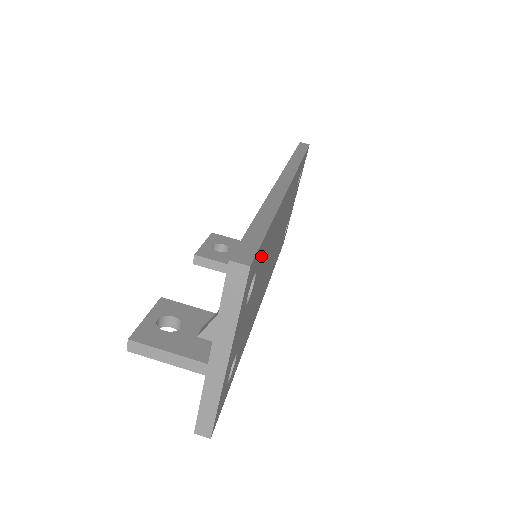
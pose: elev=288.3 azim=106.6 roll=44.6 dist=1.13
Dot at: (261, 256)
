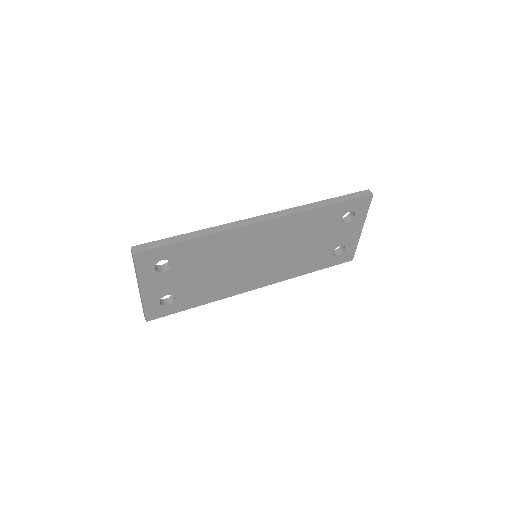
Dot at: (177, 254)
